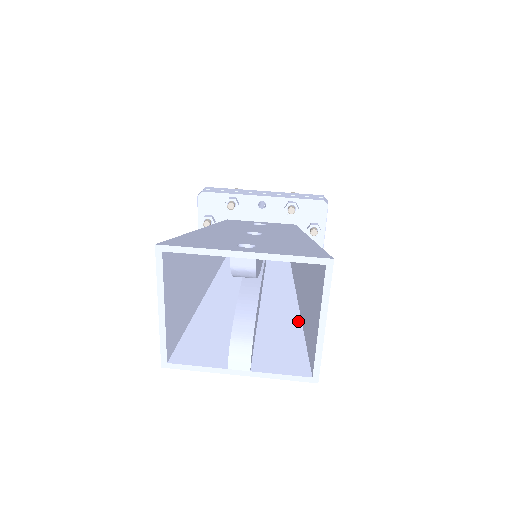
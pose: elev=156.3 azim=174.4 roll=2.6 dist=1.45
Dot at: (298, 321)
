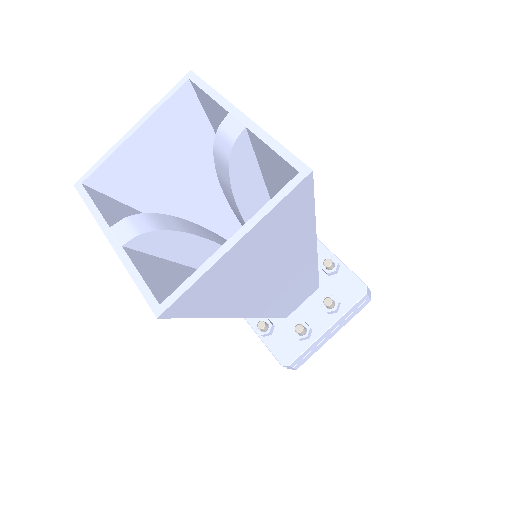
Dot at: occluded
